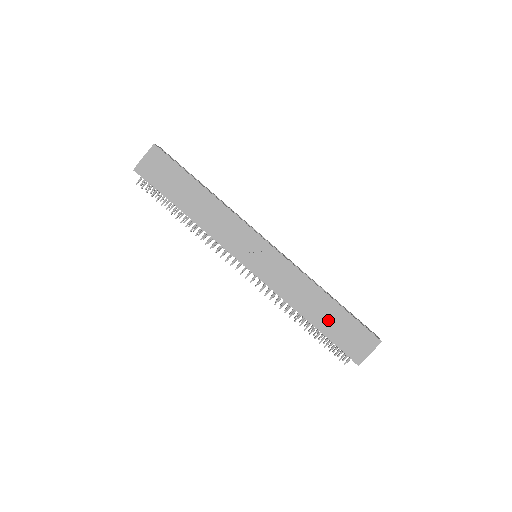
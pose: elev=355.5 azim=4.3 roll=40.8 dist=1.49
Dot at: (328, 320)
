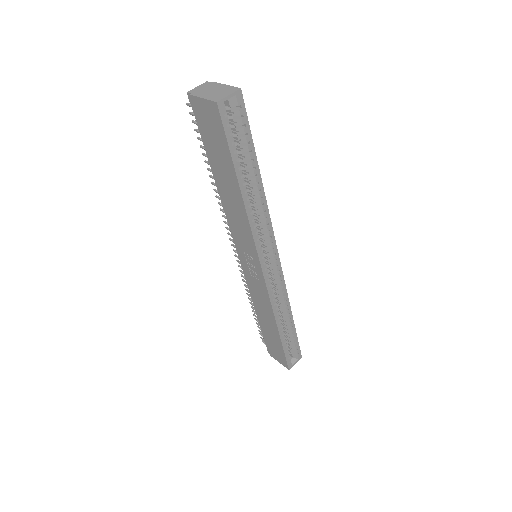
Dot at: (268, 330)
